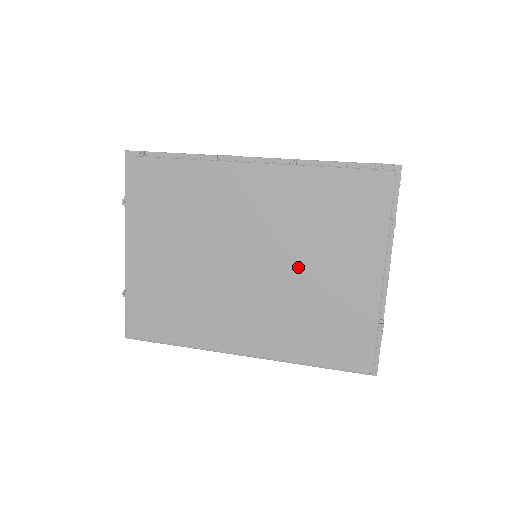
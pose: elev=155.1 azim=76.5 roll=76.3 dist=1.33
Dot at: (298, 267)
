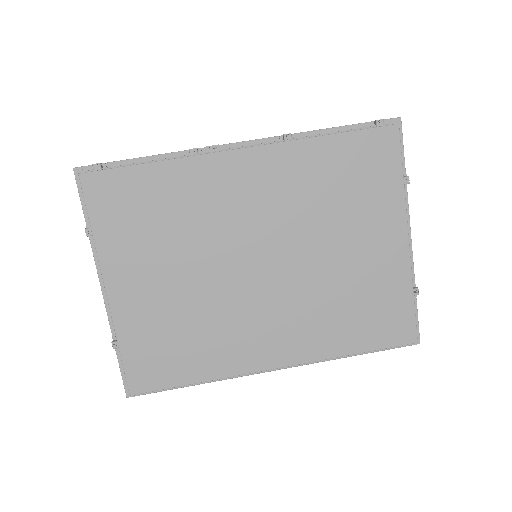
Dot at: (319, 253)
